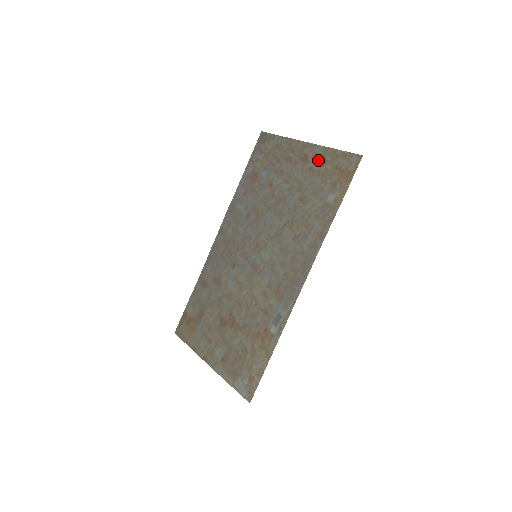
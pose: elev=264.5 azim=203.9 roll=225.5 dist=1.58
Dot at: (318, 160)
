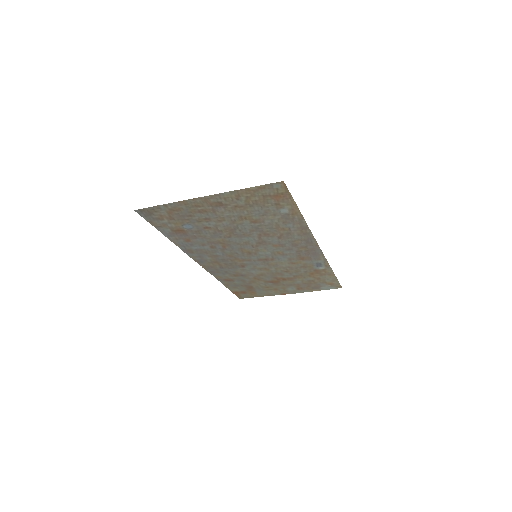
Dot at: (237, 200)
